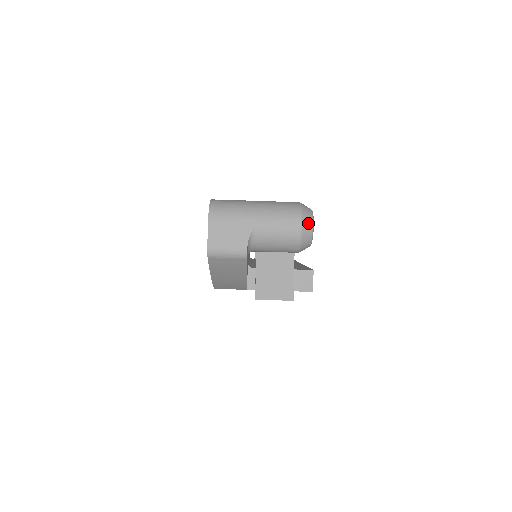
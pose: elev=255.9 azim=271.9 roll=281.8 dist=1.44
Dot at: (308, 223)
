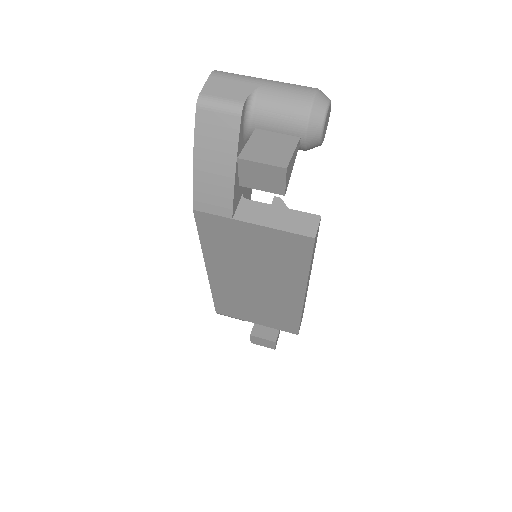
Dot at: (323, 98)
